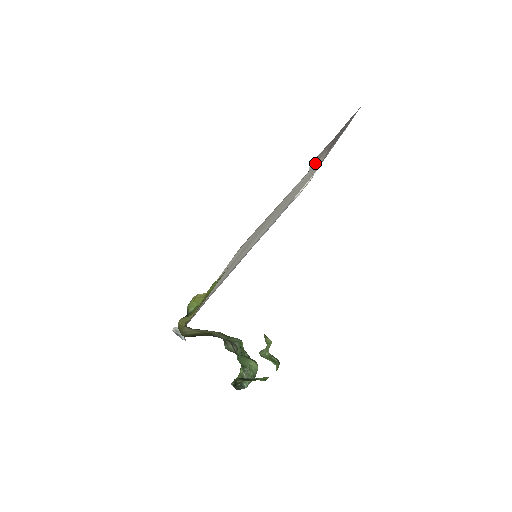
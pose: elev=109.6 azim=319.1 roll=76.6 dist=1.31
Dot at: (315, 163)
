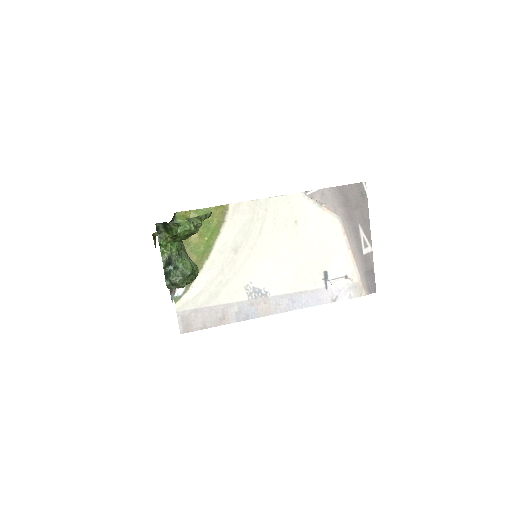
Dot at: (318, 201)
